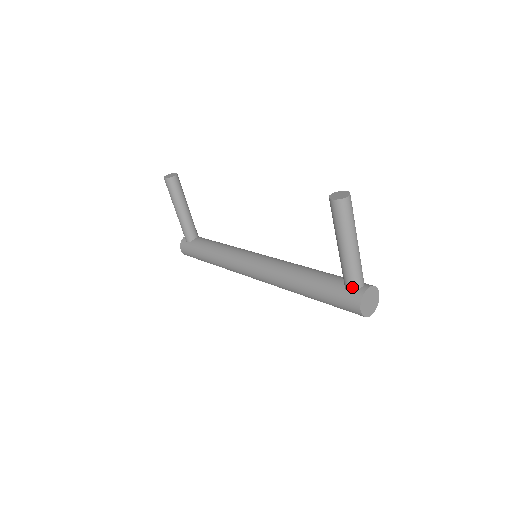
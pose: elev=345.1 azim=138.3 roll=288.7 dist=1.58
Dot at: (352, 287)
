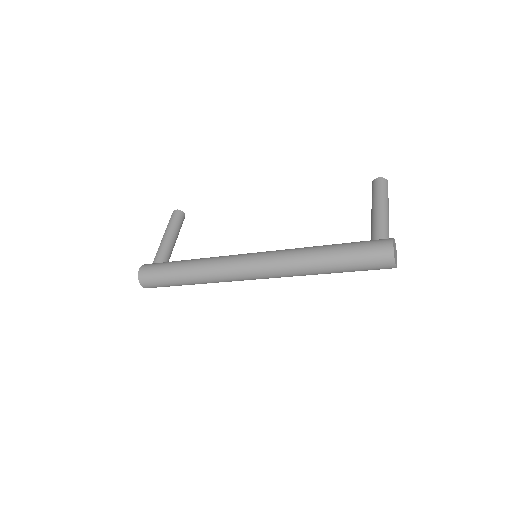
Dot at: (382, 235)
